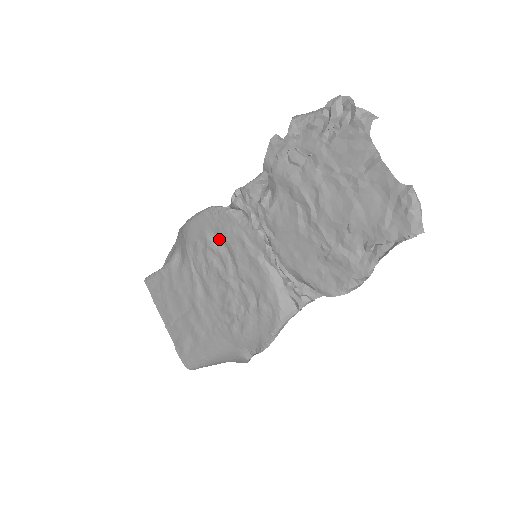
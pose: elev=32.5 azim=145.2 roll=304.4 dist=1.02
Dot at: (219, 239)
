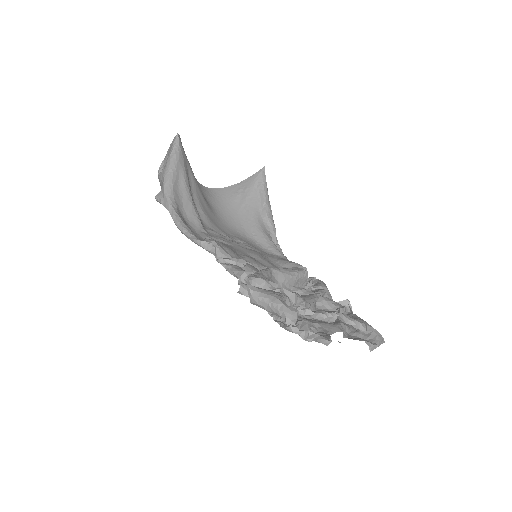
Dot at: occluded
